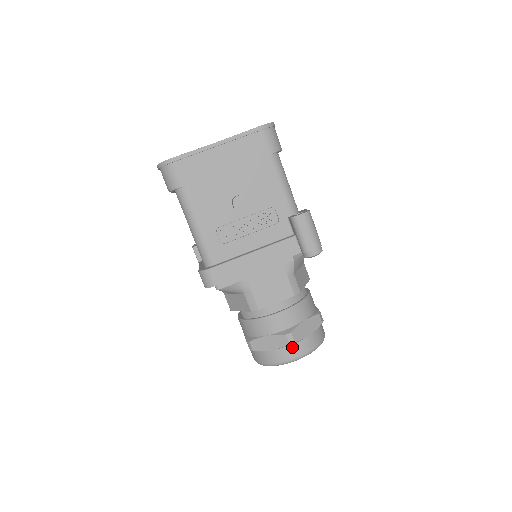
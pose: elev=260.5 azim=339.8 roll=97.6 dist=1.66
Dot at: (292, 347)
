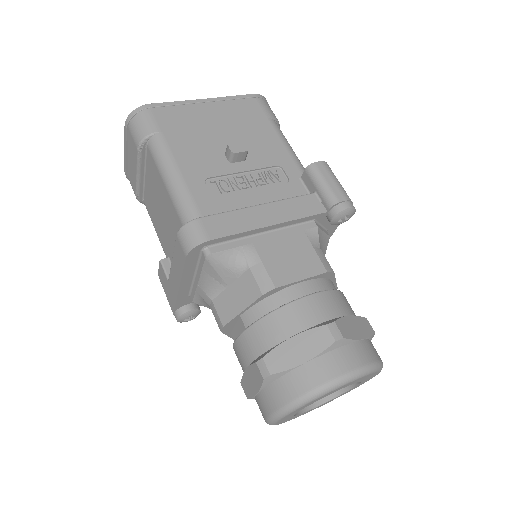
Dot at: (339, 352)
